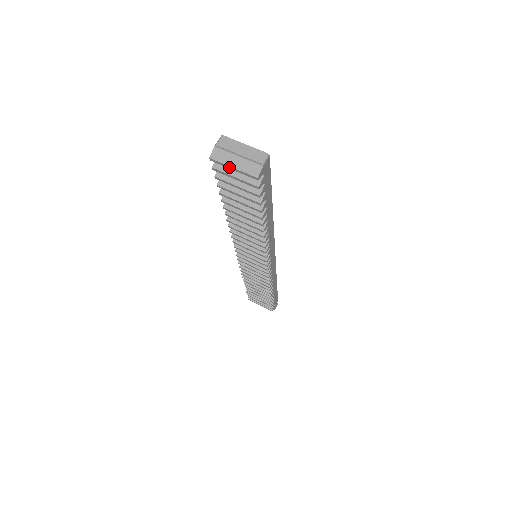
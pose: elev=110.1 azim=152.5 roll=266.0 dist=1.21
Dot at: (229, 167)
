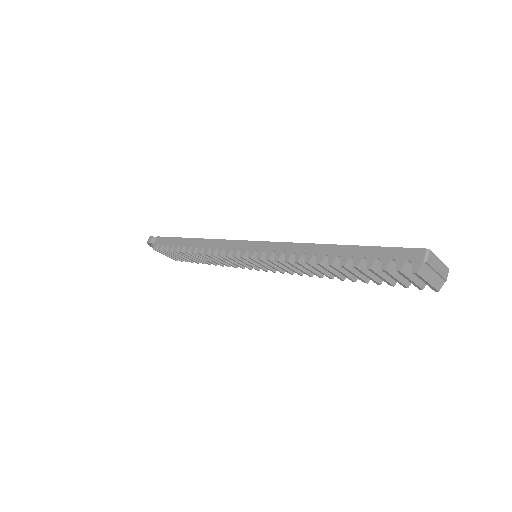
Dot at: (424, 281)
